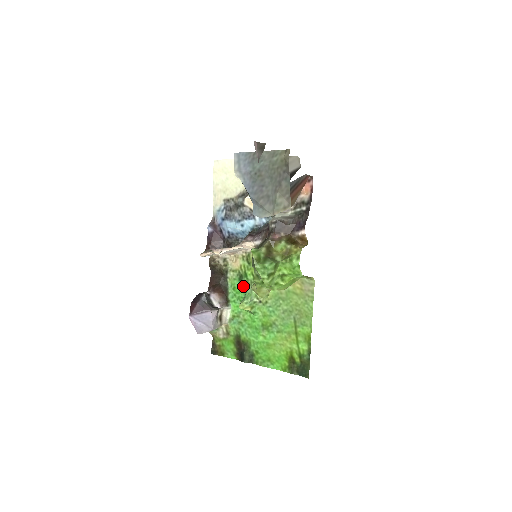
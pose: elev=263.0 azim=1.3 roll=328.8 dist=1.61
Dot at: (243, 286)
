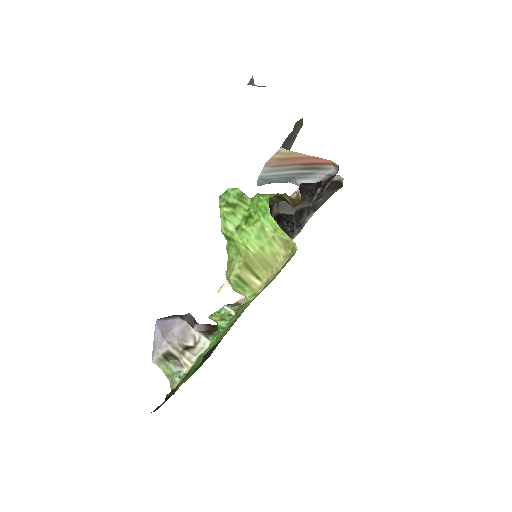
Dot at: occluded
